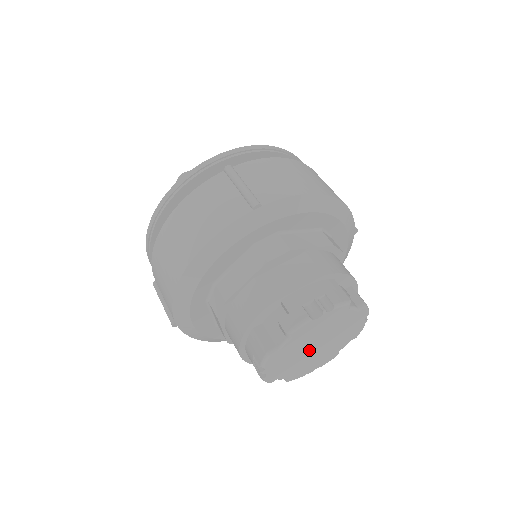
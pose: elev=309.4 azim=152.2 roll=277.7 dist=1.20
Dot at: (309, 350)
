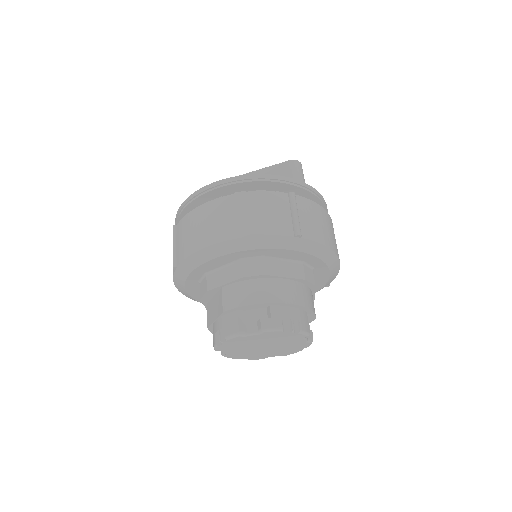
Dot at: (261, 349)
